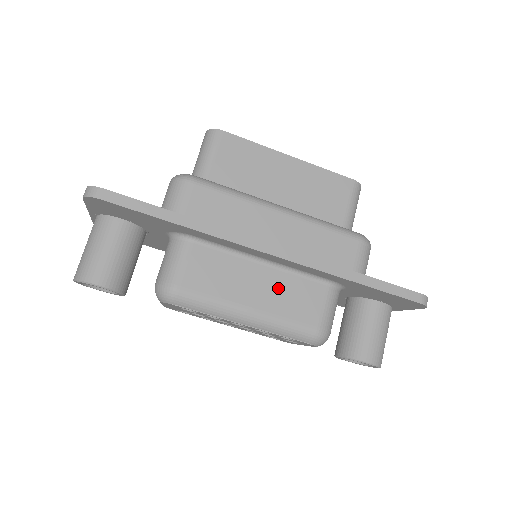
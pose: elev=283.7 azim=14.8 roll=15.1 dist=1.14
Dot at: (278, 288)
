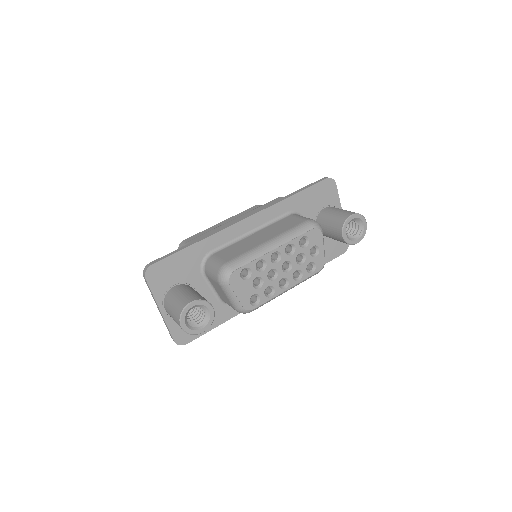
Dot at: (270, 231)
